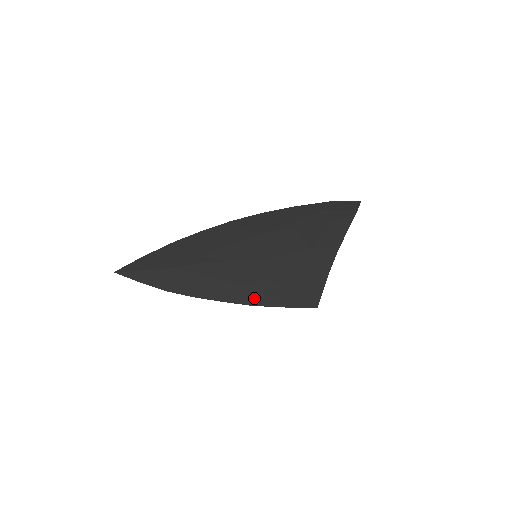
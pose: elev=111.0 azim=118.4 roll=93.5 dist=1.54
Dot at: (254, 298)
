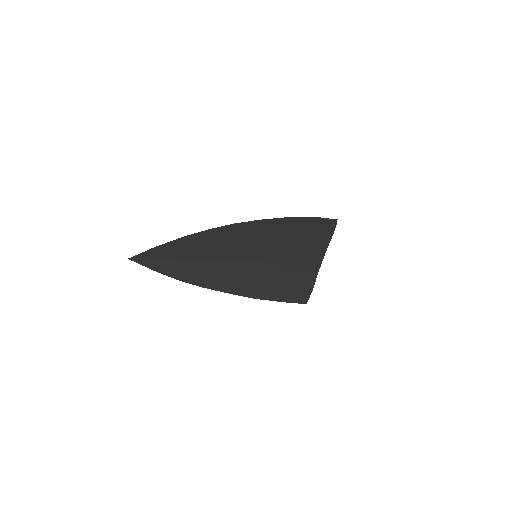
Dot at: (256, 292)
